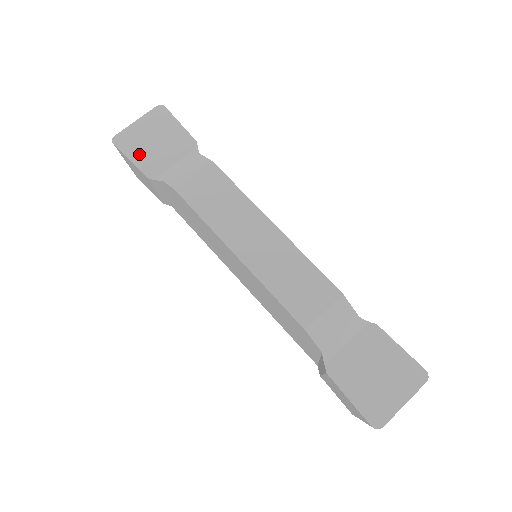
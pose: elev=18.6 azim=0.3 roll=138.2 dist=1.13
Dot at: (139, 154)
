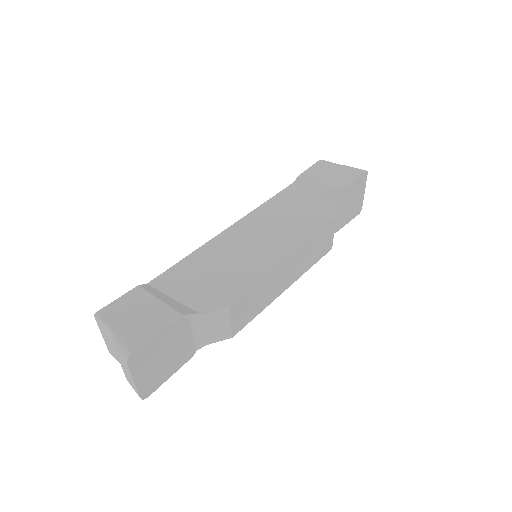
Dot at: (169, 370)
